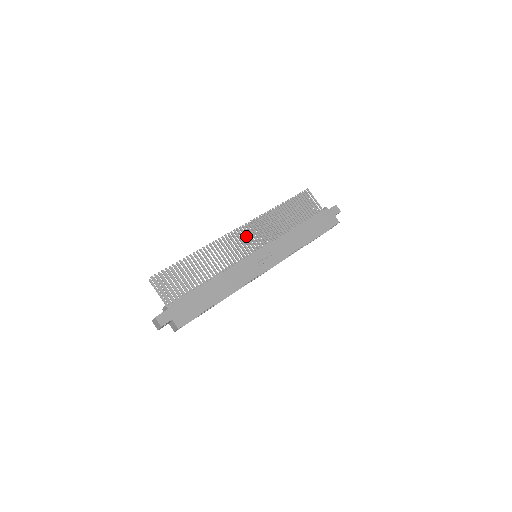
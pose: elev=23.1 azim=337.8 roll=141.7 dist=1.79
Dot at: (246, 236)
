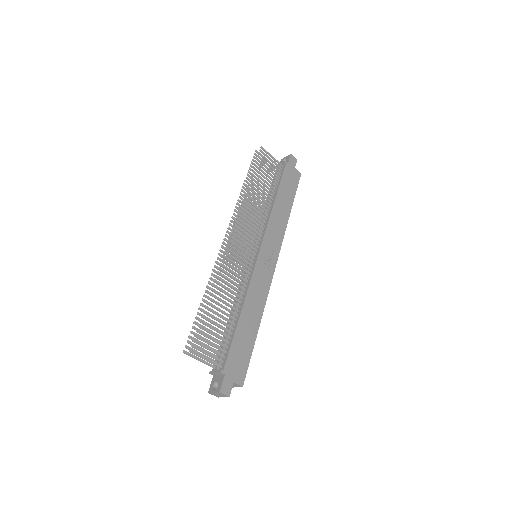
Dot at: (241, 240)
